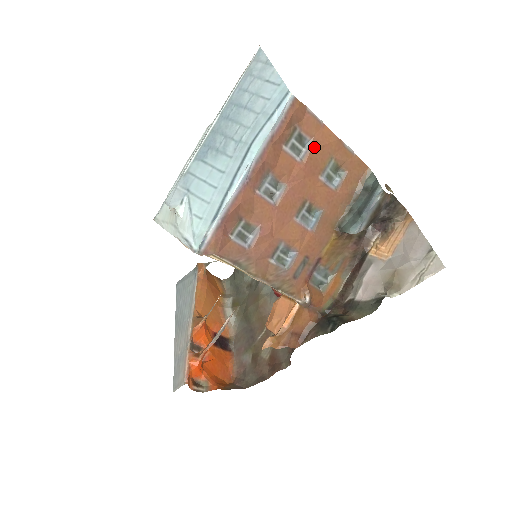
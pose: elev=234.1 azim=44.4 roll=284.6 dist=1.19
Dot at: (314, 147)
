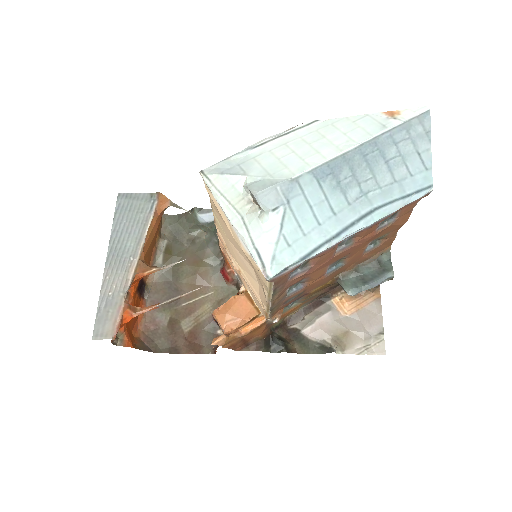
Dot at: (392, 224)
